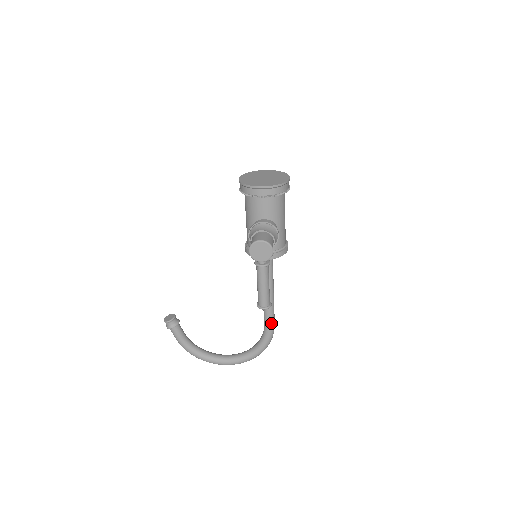
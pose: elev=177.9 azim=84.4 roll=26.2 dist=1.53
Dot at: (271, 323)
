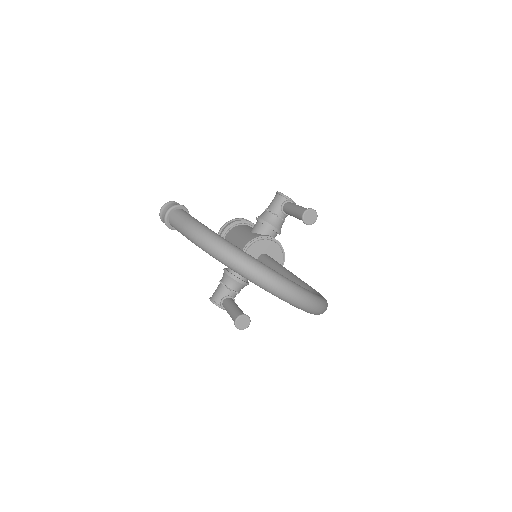
Dot at: occluded
